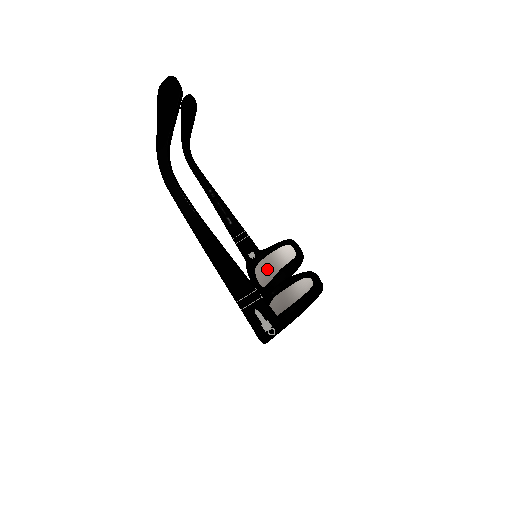
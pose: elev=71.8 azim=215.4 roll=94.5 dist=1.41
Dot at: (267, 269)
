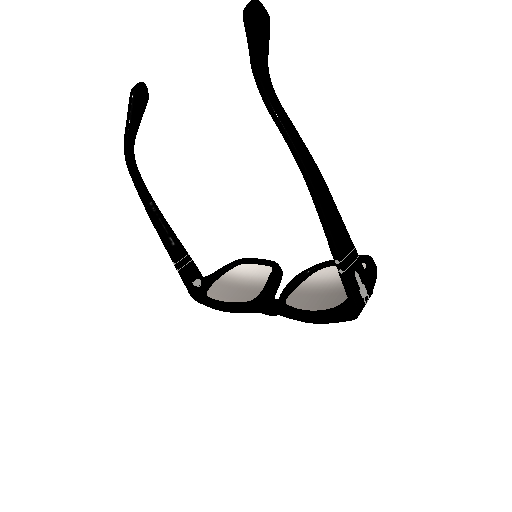
Dot at: (230, 290)
